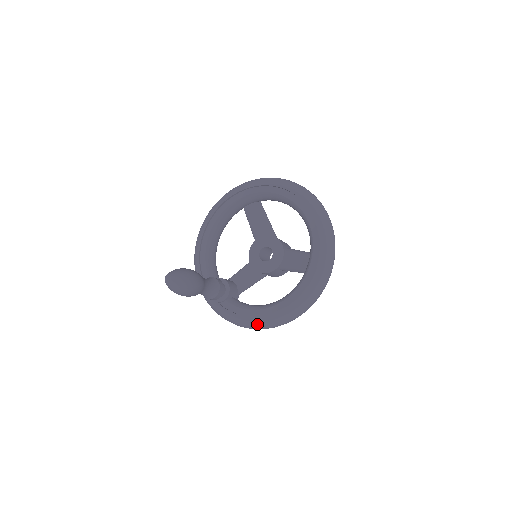
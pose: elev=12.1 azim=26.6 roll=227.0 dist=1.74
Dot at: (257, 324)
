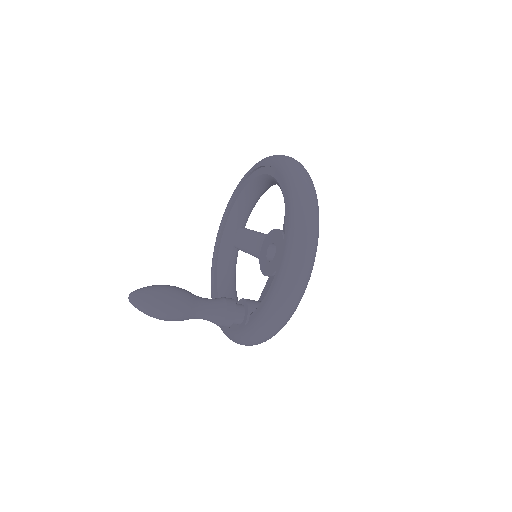
Dot at: (280, 291)
